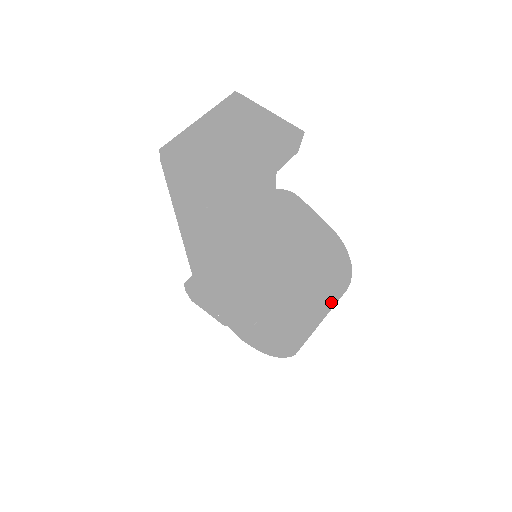
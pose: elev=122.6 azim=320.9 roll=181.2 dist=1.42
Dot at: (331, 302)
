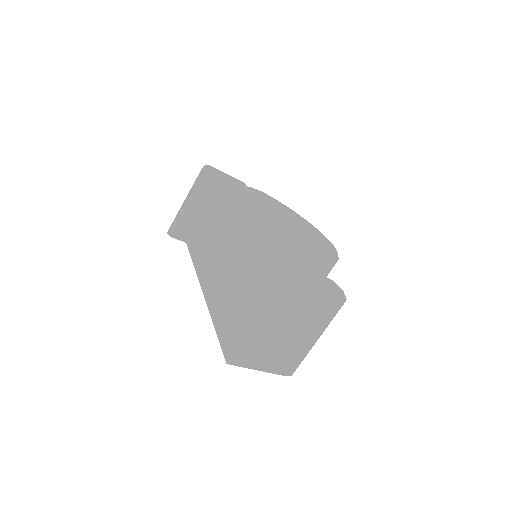
Dot at: occluded
